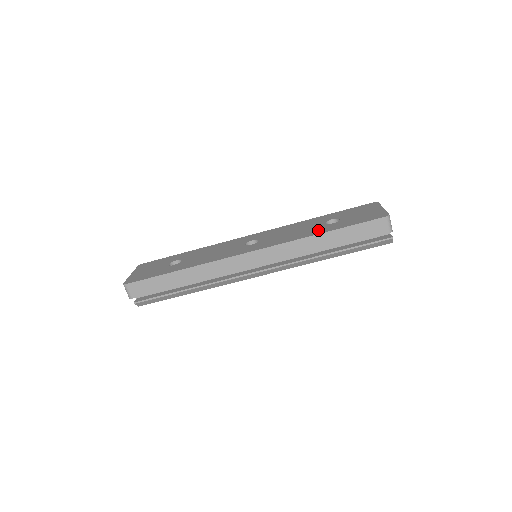
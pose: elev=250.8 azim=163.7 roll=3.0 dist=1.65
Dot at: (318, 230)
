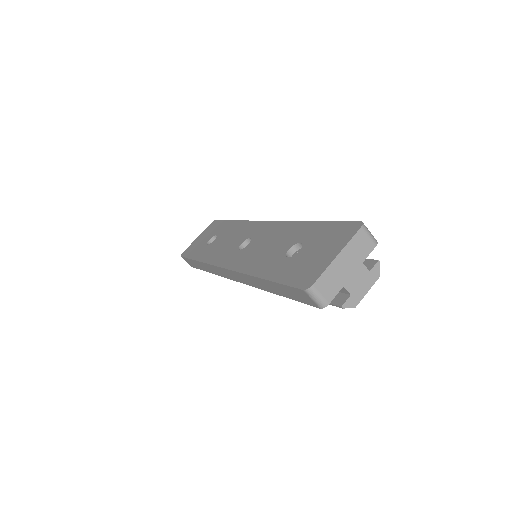
Dot at: (267, 266)
